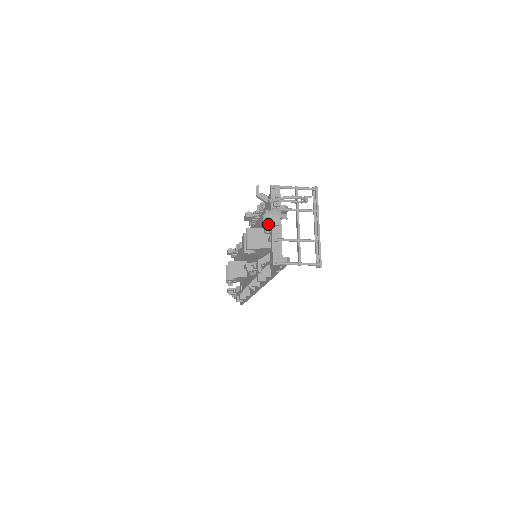
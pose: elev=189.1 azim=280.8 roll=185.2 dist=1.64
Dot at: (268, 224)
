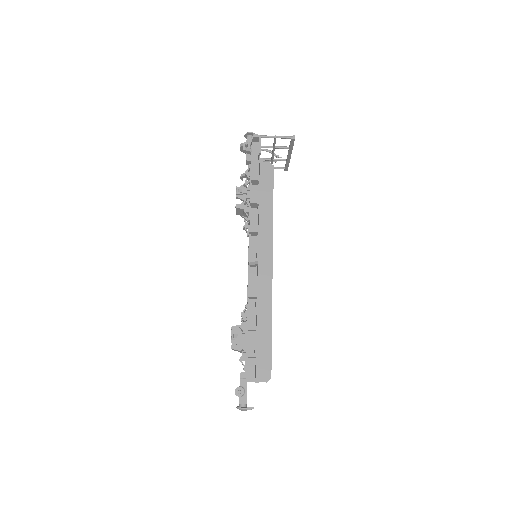
Dot at: occluded
